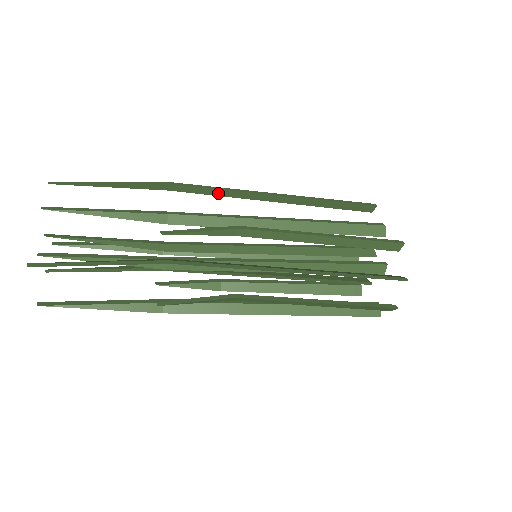
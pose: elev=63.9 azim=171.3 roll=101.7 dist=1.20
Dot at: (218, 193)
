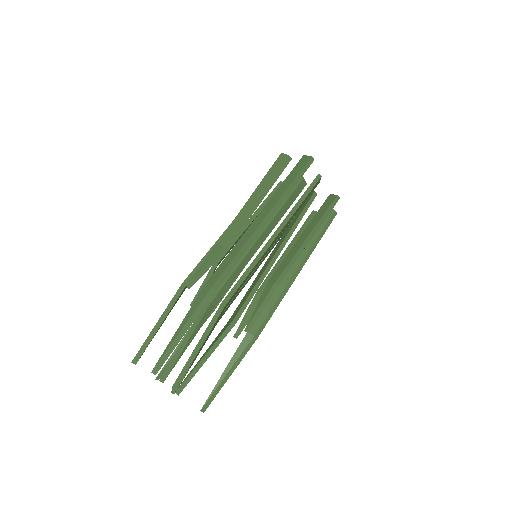
Dot at: (236, 255)
